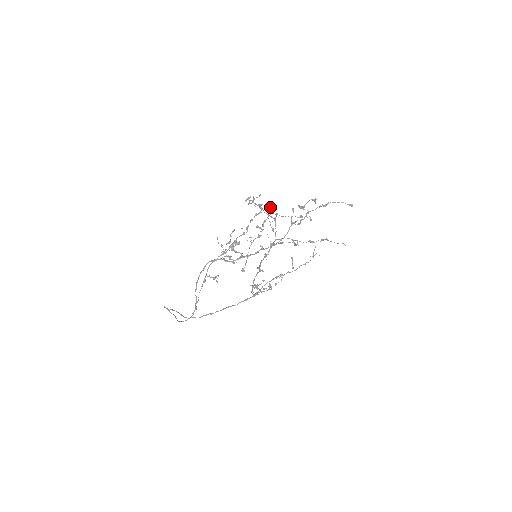
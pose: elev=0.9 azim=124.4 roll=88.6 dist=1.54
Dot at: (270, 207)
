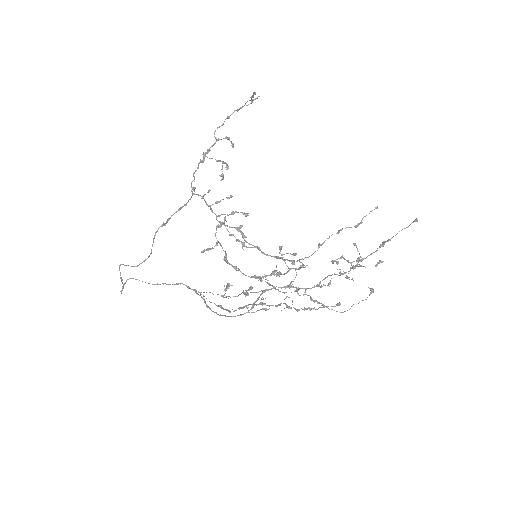
Dot at: occluded
